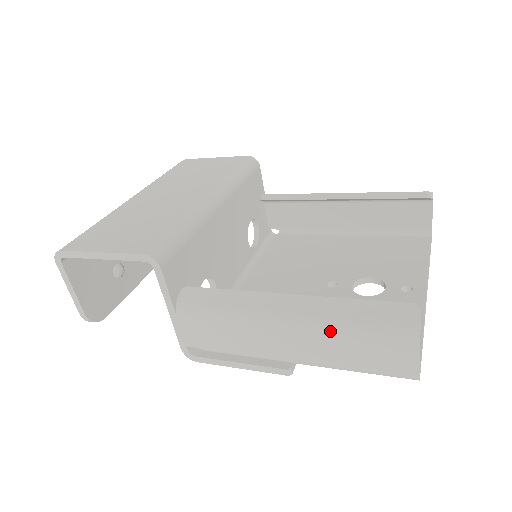
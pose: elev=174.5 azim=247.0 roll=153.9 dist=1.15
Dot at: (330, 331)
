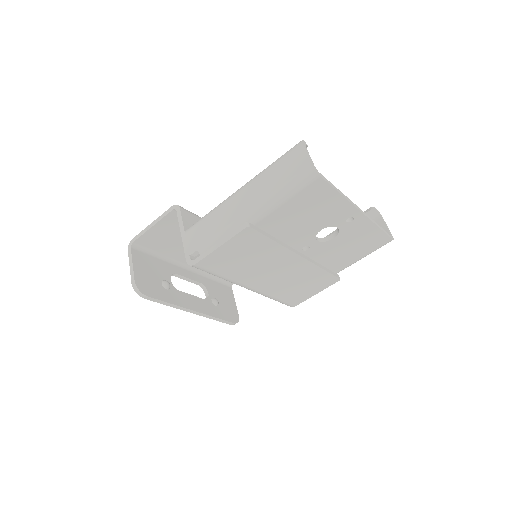
Dot at: (261, 175)
